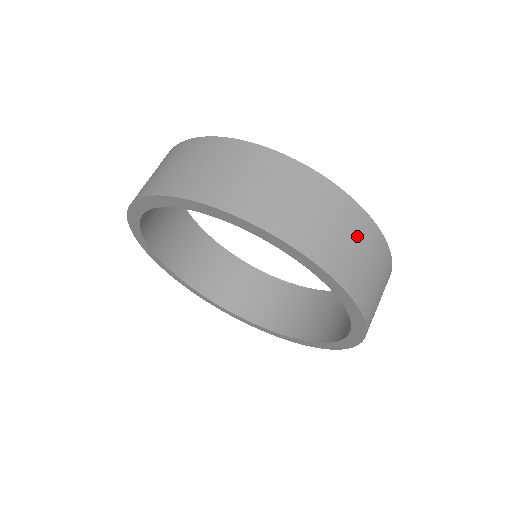
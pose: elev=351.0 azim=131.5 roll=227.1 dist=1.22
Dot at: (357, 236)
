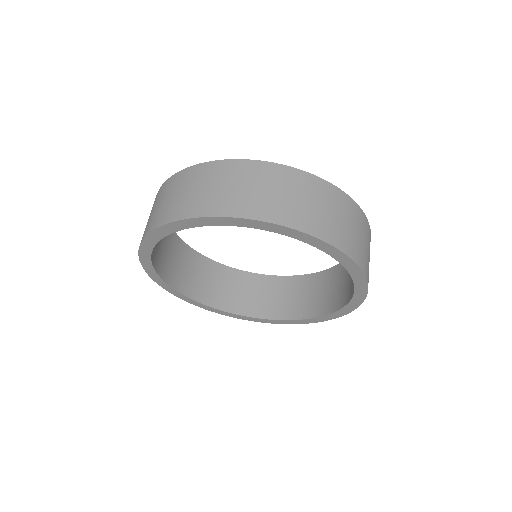
Dot at: (336, 207)
